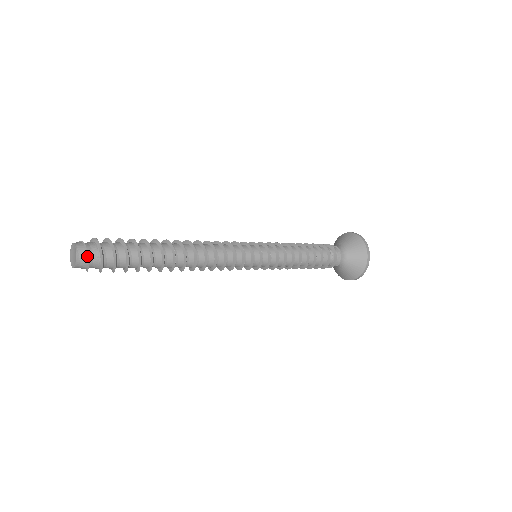
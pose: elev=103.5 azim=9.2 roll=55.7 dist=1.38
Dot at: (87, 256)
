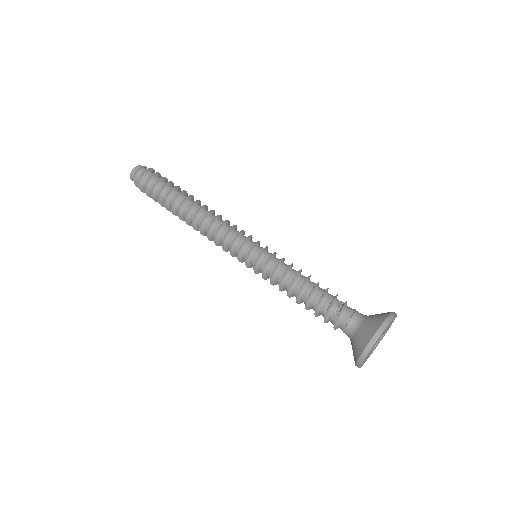
Dot at: (134, 176)
